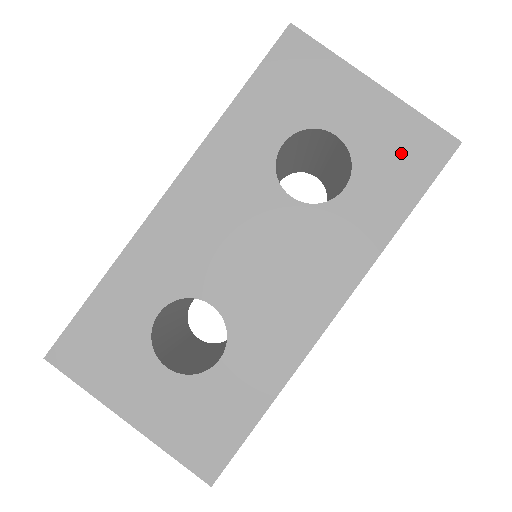
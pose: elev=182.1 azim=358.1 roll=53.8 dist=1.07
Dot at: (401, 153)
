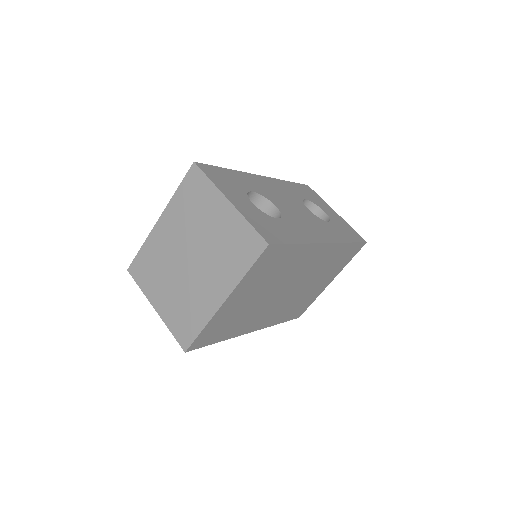
Dot at: (347, 230)
